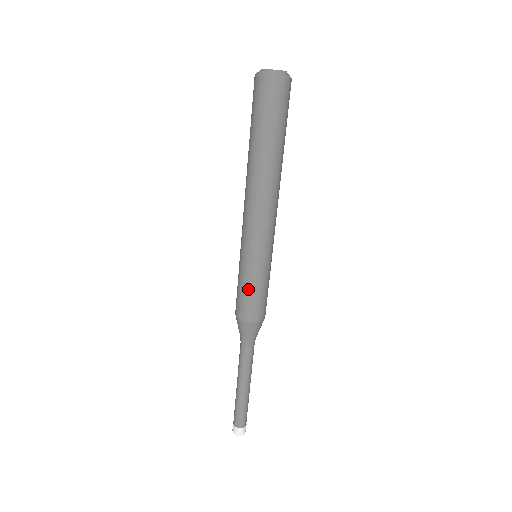
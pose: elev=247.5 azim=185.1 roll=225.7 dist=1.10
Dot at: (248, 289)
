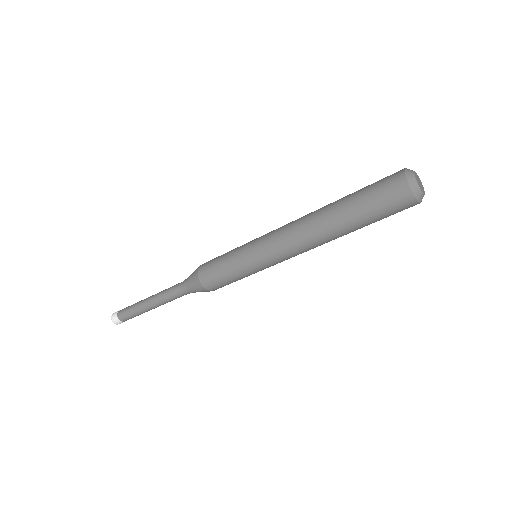
Dot at: (225, 268)
